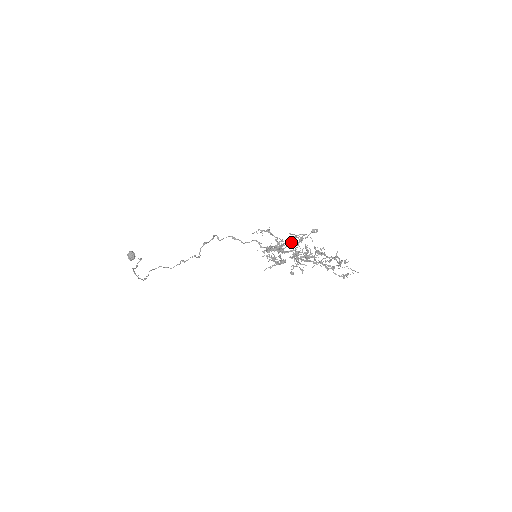
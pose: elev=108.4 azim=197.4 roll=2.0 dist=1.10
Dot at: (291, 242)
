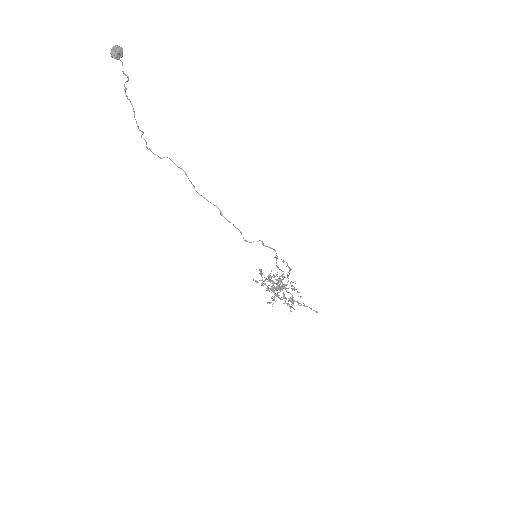
Dot at: occluded
